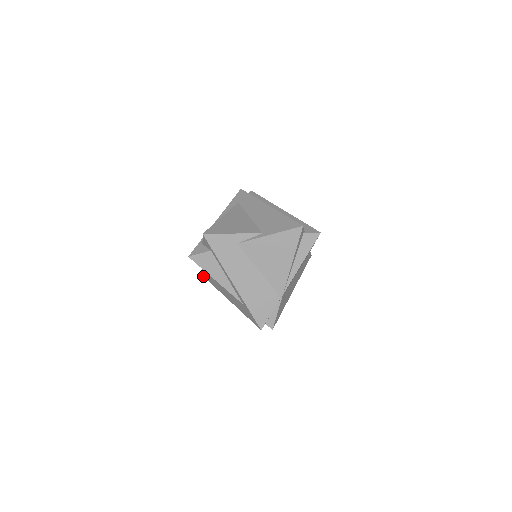
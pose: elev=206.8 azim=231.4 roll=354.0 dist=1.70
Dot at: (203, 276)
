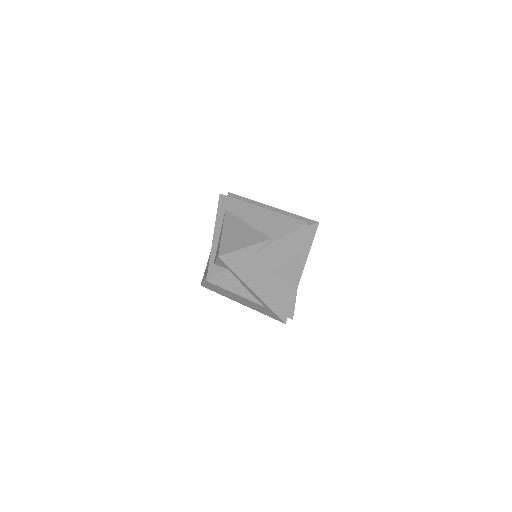
Dot at: occluded
